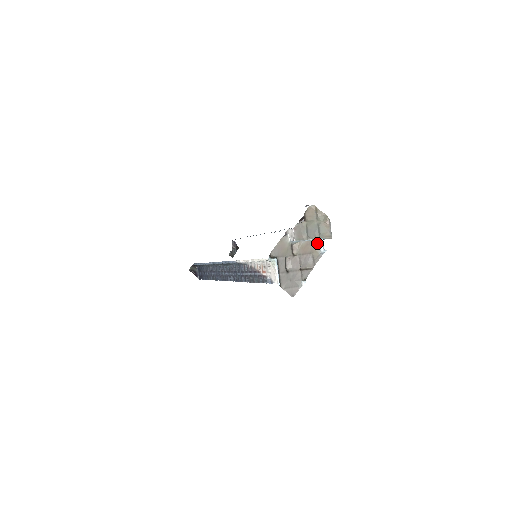
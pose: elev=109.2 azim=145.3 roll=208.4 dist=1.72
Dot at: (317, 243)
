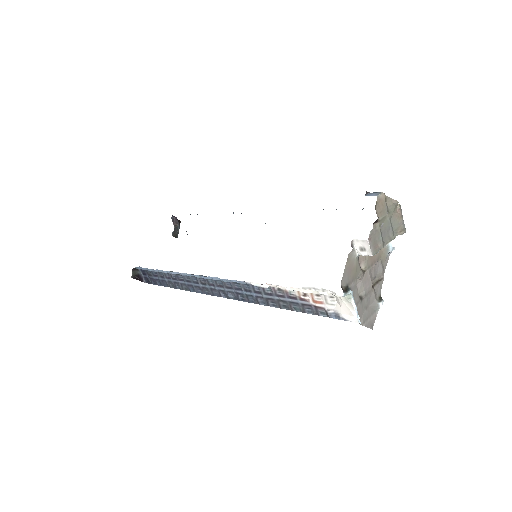
Dot at: occluded
